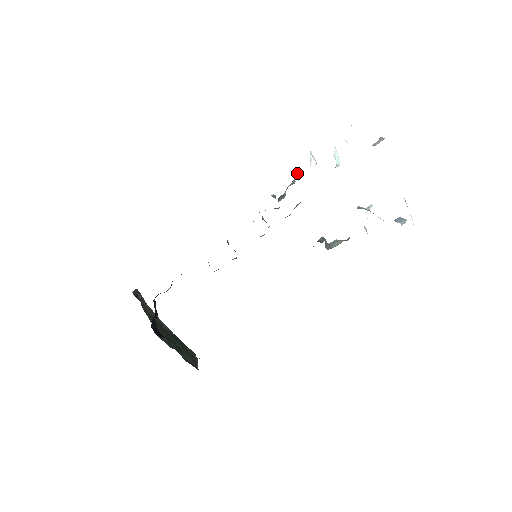
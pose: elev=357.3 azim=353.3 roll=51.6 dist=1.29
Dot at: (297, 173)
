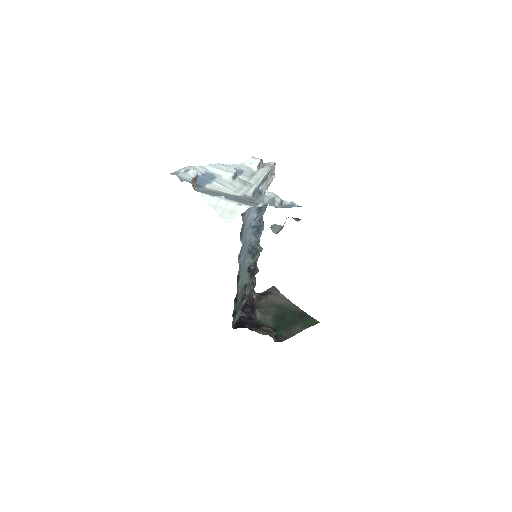
Dot at: (272, 169)
